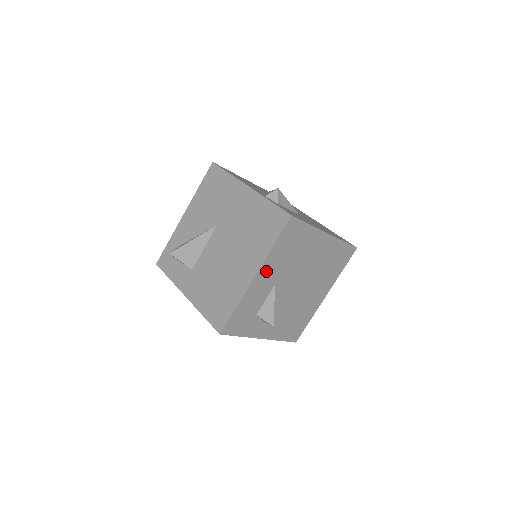
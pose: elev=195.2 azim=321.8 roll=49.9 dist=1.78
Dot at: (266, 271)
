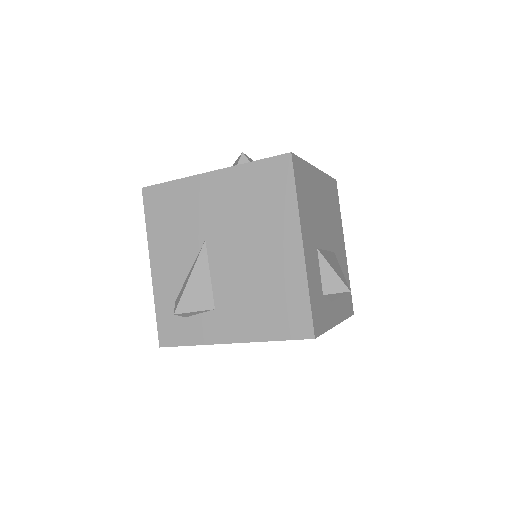
Dot at: (305, 233)
